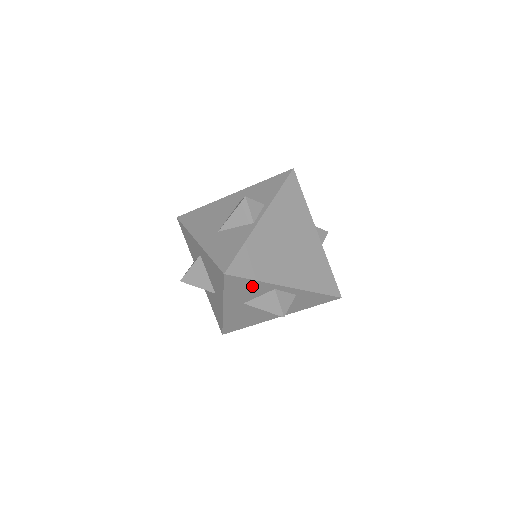
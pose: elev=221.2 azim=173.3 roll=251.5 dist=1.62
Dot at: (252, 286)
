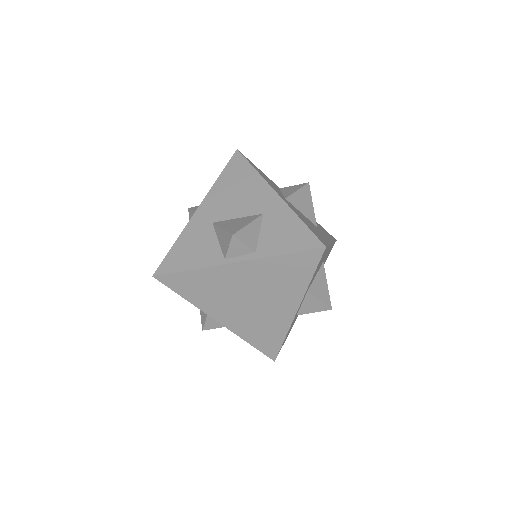
Dot at: occluded
